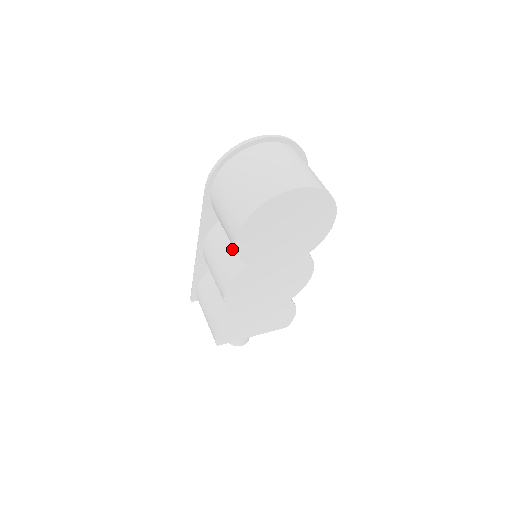
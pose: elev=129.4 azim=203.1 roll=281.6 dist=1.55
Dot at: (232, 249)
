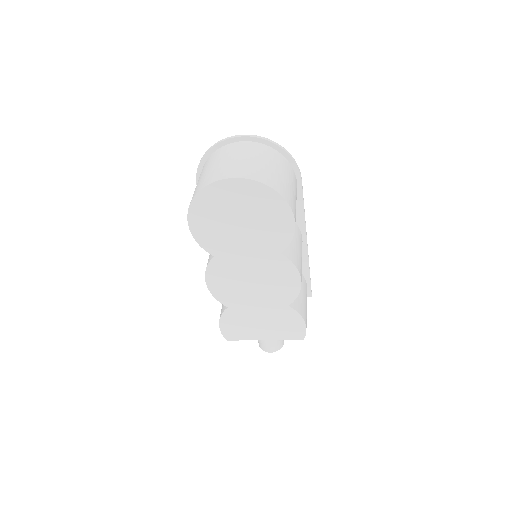
Dot at: occluded
